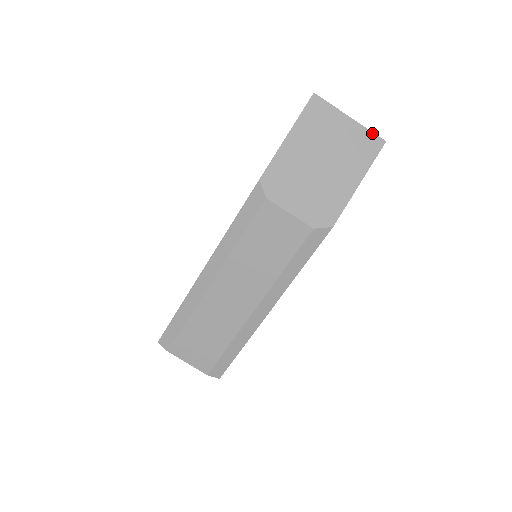
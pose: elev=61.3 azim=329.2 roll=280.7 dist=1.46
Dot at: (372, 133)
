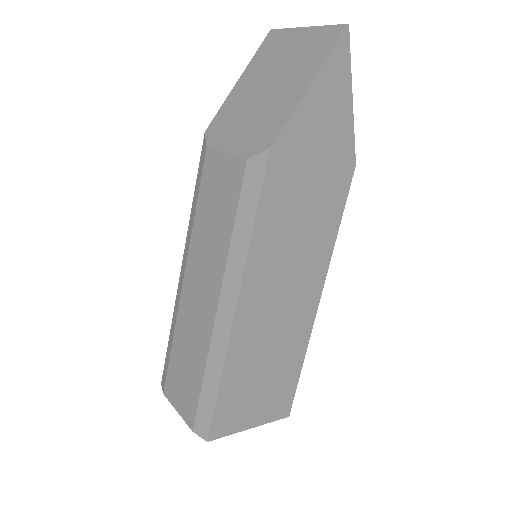
Dot at: (331, 26)
